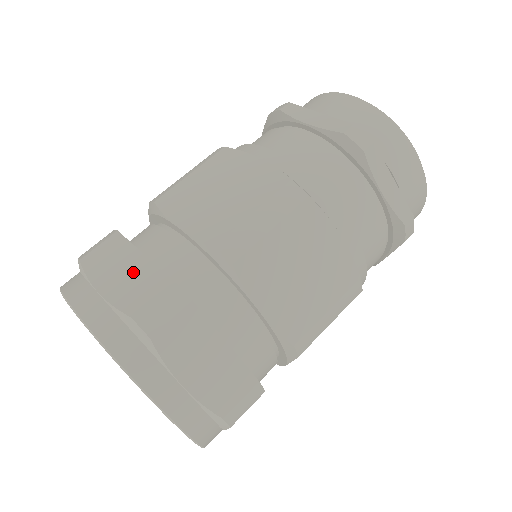
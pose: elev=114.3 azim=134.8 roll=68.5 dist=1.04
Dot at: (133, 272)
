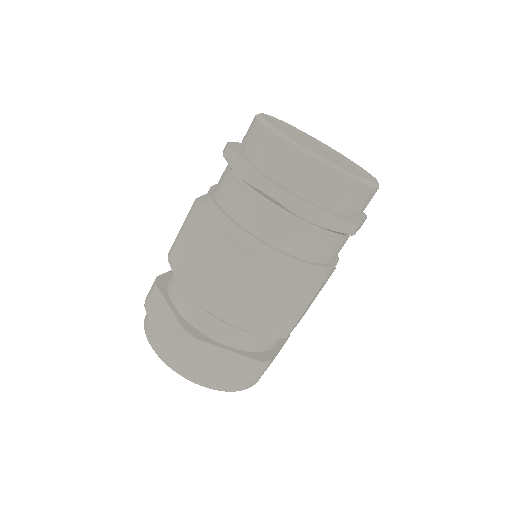
Dot at: (230, 362)
